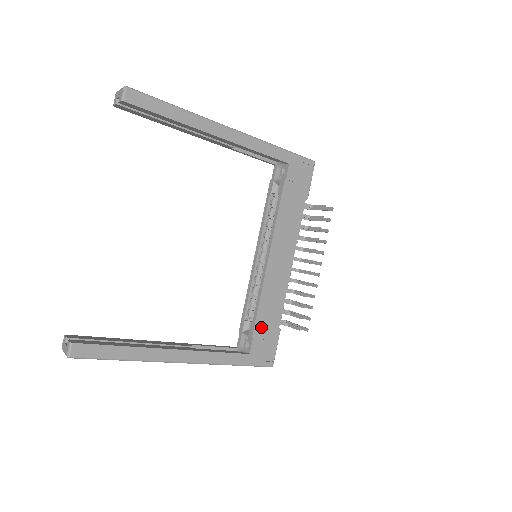
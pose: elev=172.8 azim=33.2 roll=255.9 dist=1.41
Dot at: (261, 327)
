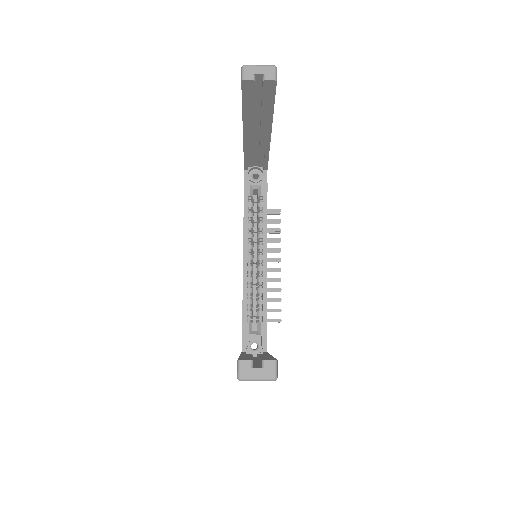
Dot at: occluded
